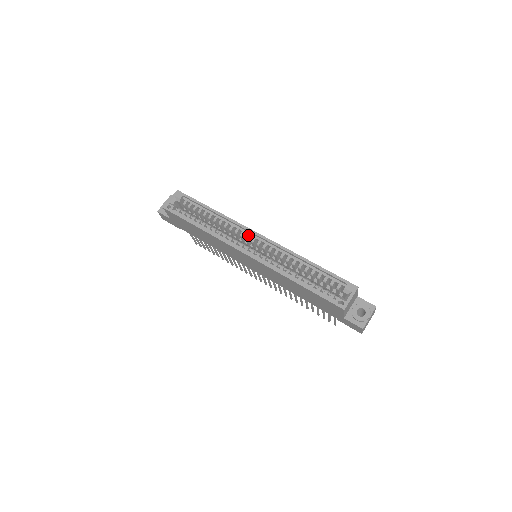
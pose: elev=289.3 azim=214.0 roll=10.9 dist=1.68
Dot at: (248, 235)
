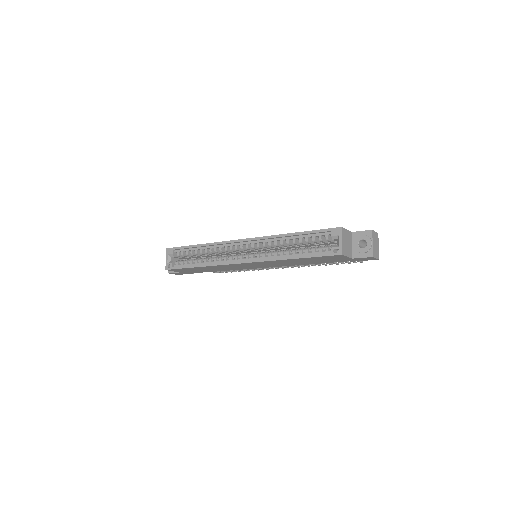
Dot at: (235, 246)
